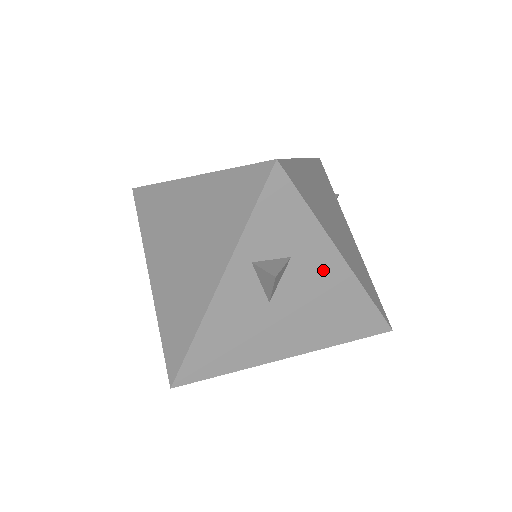
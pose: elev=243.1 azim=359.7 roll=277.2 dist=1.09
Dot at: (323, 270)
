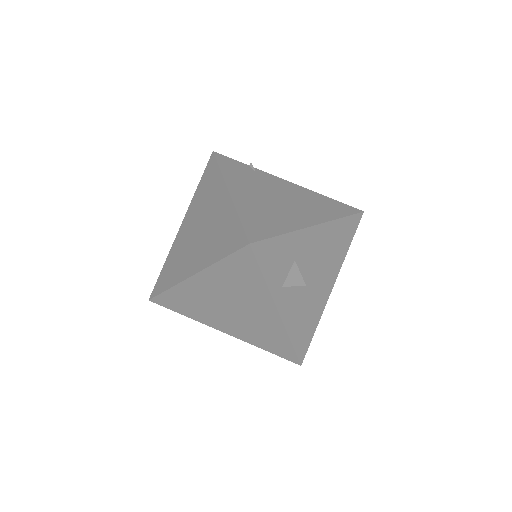
Dot at: (312, 242)
